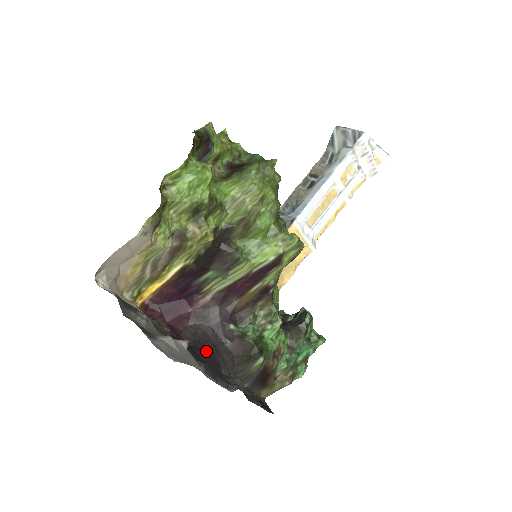
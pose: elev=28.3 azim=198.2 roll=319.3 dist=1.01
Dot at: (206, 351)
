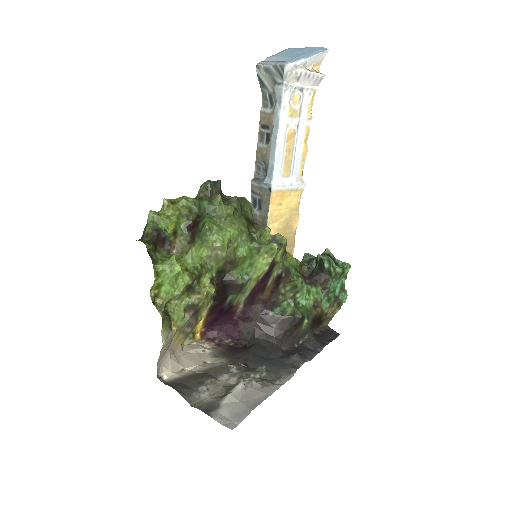
Dot at: (263, 344)
